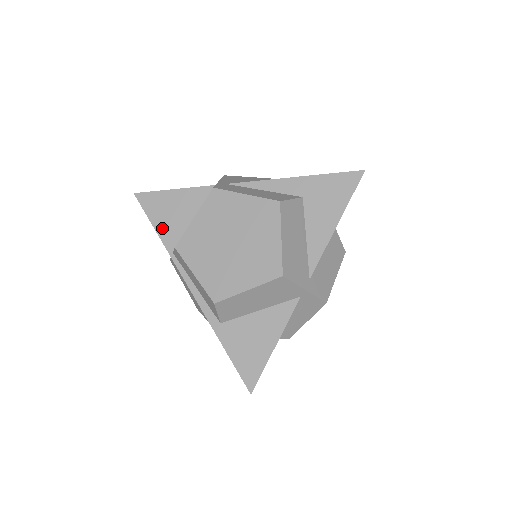
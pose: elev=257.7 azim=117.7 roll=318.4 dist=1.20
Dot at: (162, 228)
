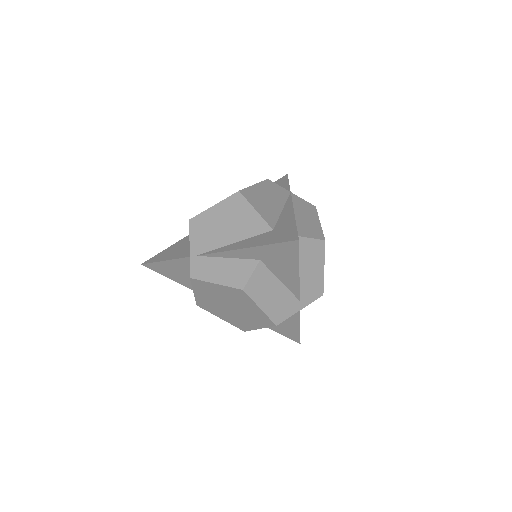
Dot at: (178, 281)
